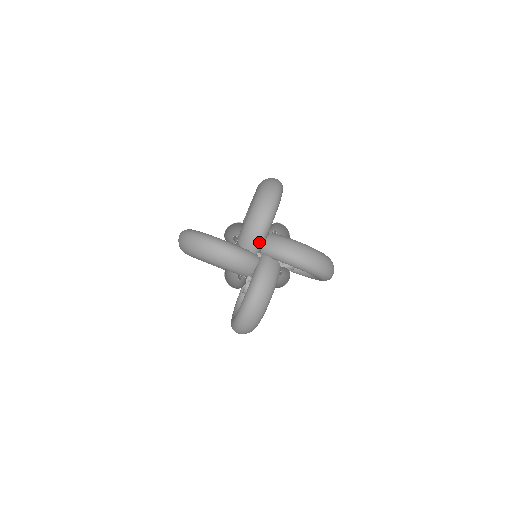
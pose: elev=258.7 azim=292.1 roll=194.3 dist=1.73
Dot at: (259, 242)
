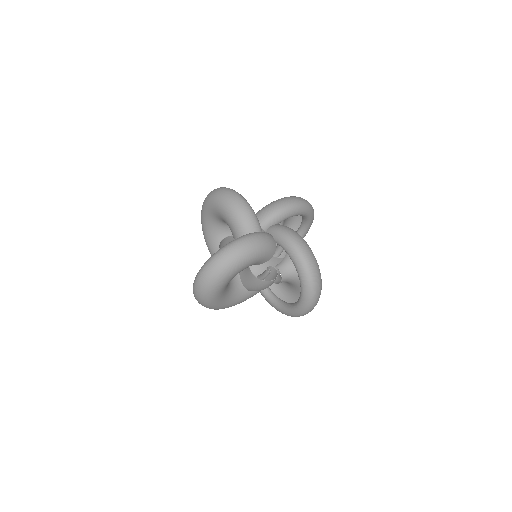
Dot at: (272, 217)
